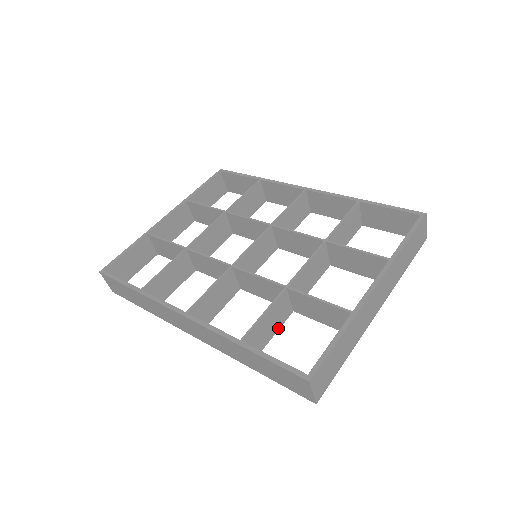
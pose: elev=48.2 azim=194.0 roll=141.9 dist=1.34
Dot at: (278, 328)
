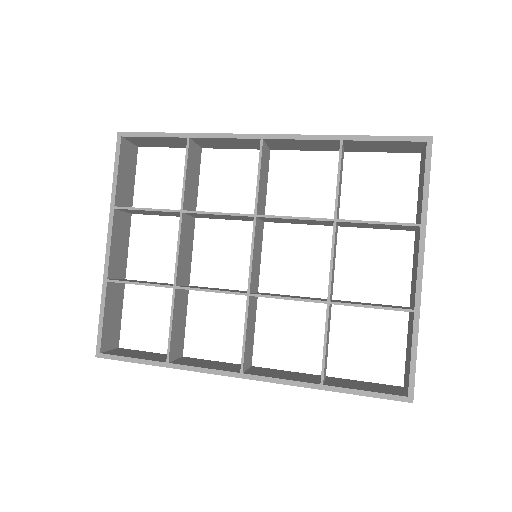
Dot at: (329, 329)
